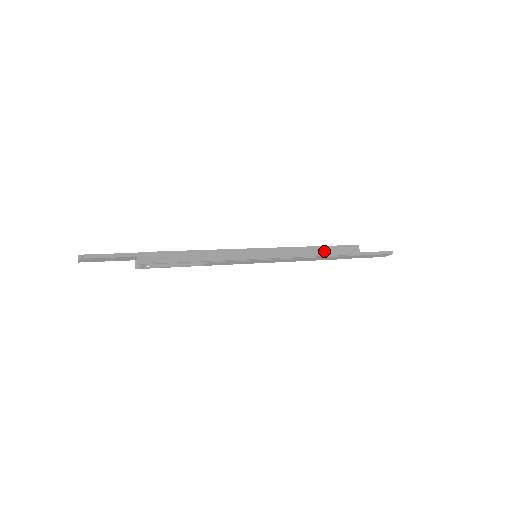
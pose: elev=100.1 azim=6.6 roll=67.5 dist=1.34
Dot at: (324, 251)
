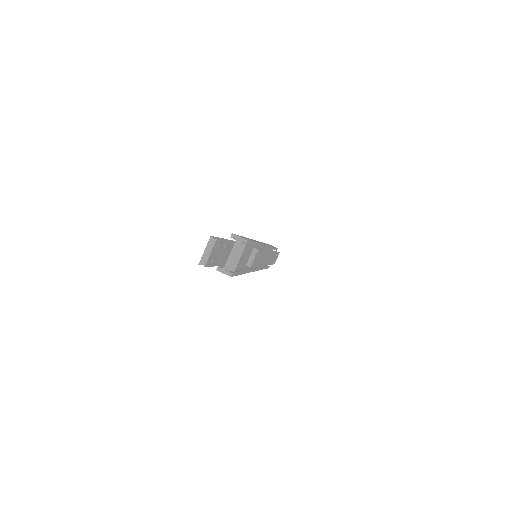
Dot at: occluded
